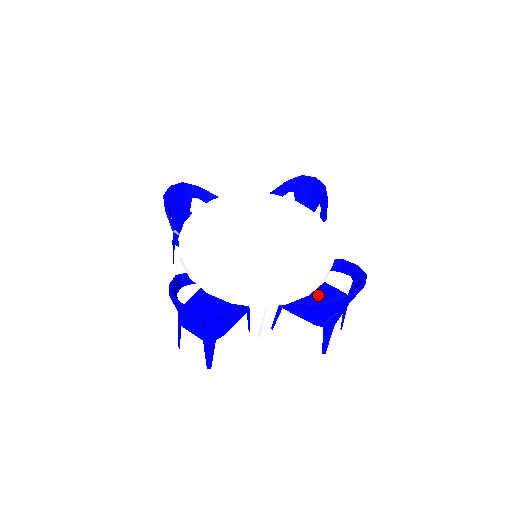
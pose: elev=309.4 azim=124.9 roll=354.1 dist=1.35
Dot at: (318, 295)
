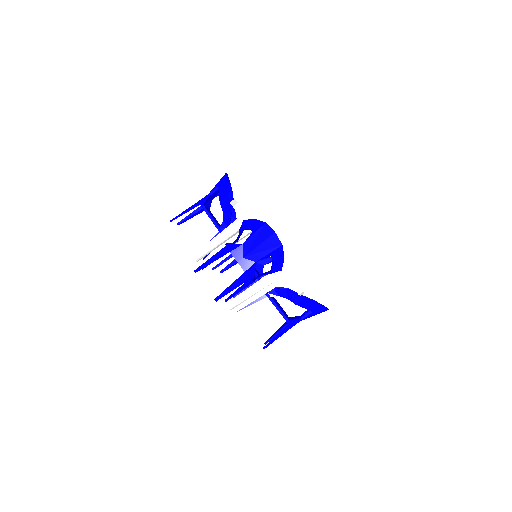
Dot at: occluded
